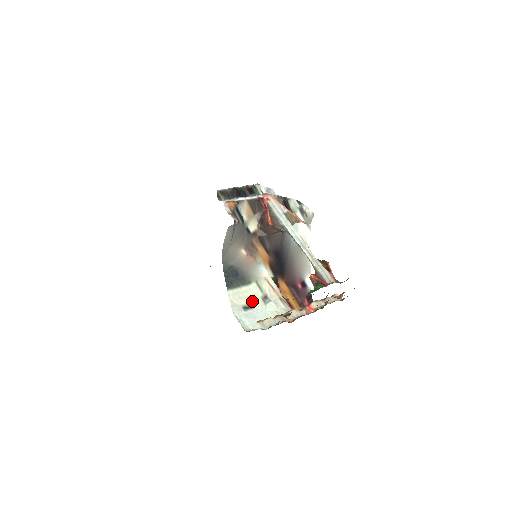
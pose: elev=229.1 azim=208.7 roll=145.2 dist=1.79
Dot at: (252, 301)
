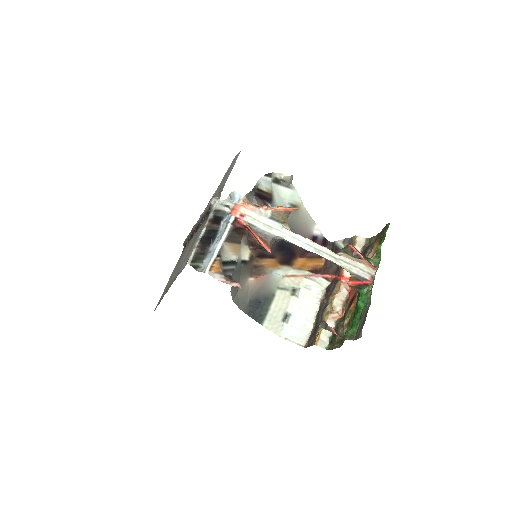
Dot at: (286, 307)
